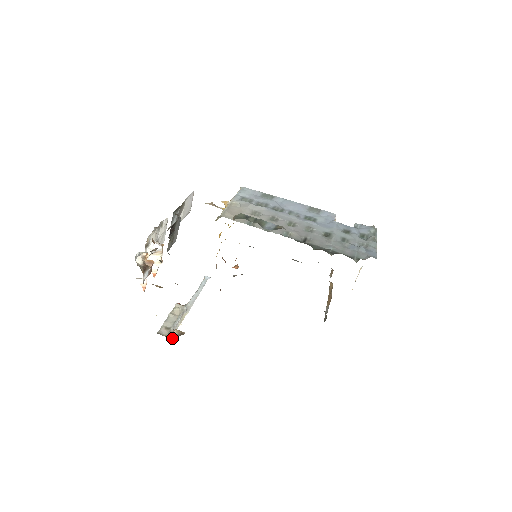
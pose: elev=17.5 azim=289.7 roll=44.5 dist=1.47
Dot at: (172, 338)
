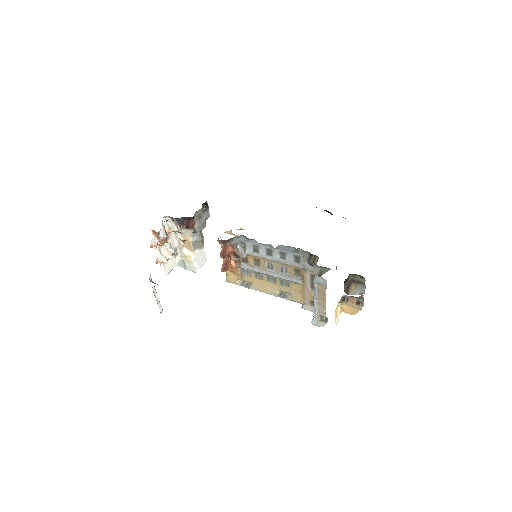
Dot at: (152, 282)
